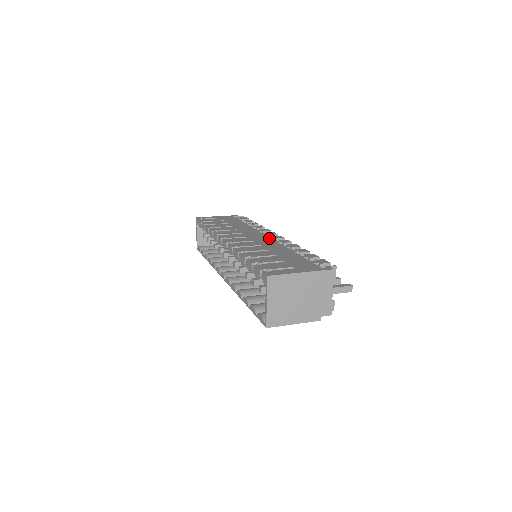
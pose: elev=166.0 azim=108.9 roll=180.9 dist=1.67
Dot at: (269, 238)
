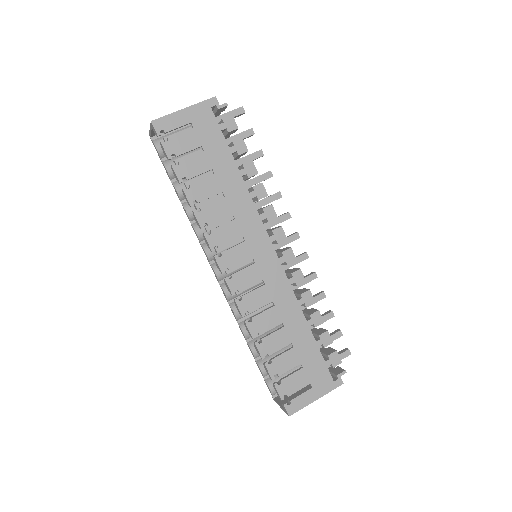
Dot at: (279, 266)
